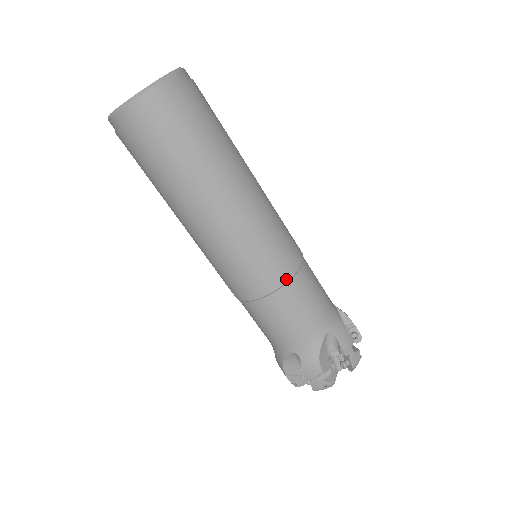
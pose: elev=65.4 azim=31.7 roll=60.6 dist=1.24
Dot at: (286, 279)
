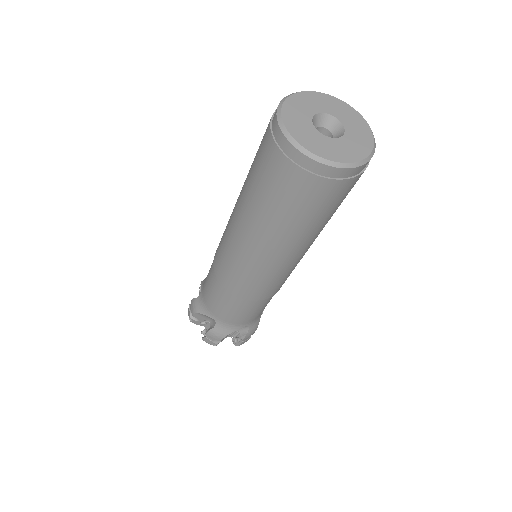
Dot at: (262, 299)
